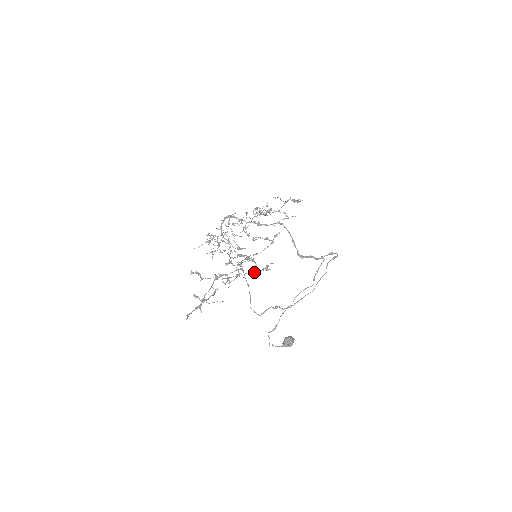
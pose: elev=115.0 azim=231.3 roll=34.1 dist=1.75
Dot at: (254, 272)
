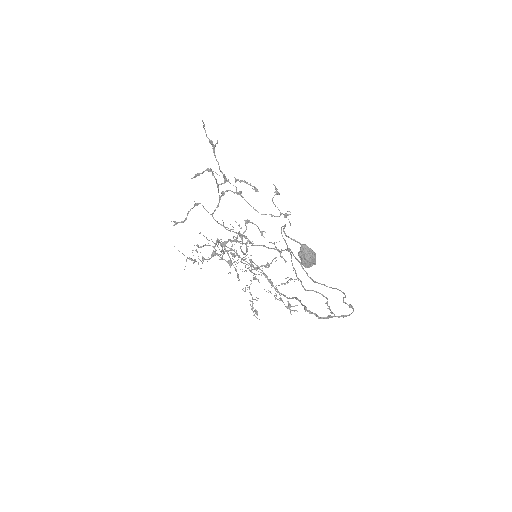
Dot at: occluded
